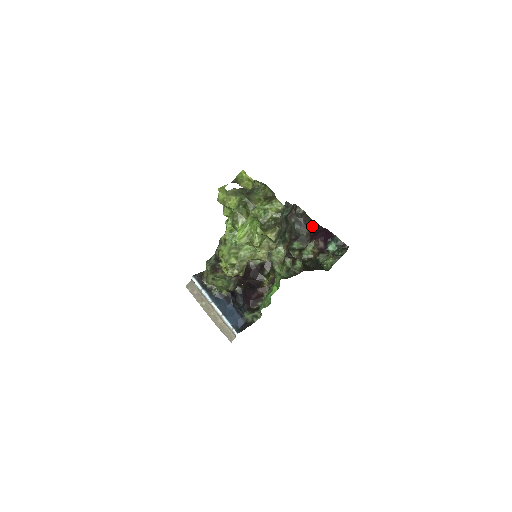
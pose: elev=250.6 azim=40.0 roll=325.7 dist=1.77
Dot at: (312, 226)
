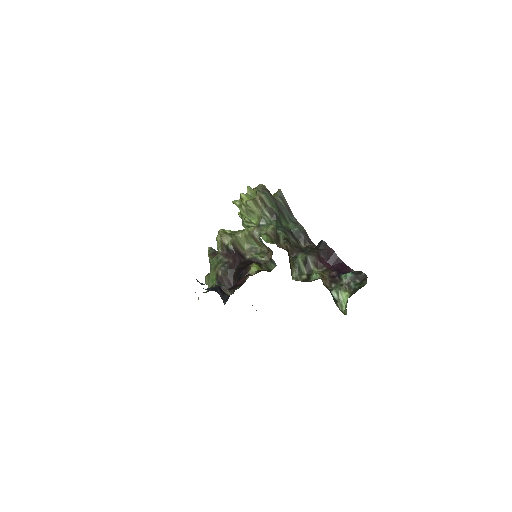
Dot at: (320, 245)
